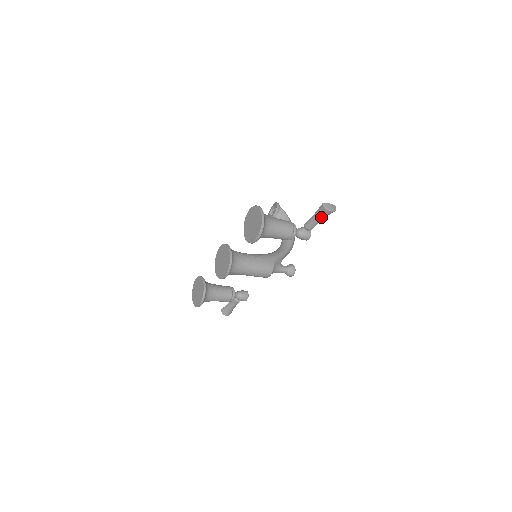
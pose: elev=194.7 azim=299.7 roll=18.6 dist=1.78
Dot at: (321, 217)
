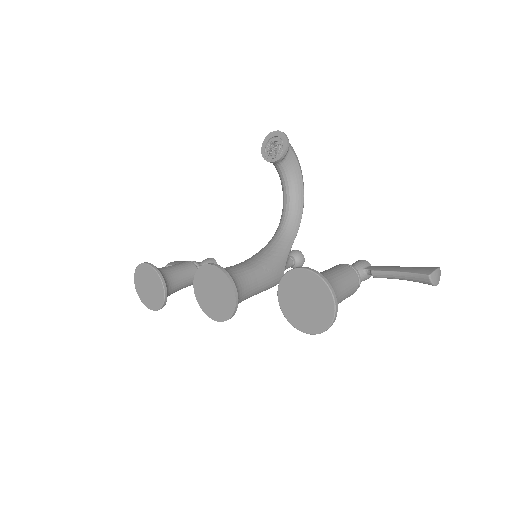
Dot at: occluded
